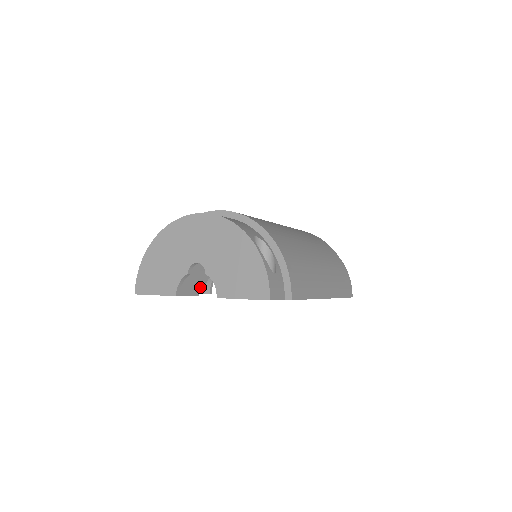
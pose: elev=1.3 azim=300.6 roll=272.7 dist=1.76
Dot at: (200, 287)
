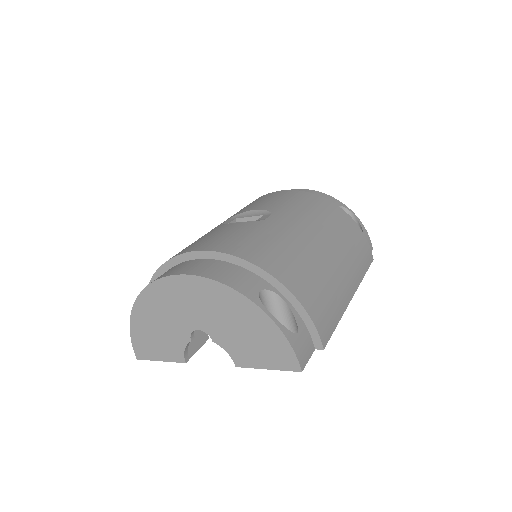
Dot at: occluded
